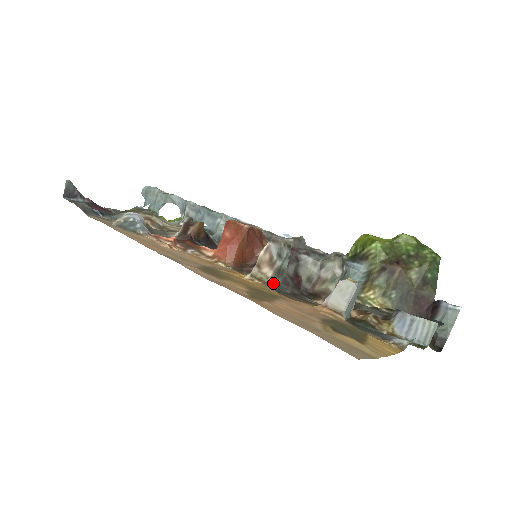
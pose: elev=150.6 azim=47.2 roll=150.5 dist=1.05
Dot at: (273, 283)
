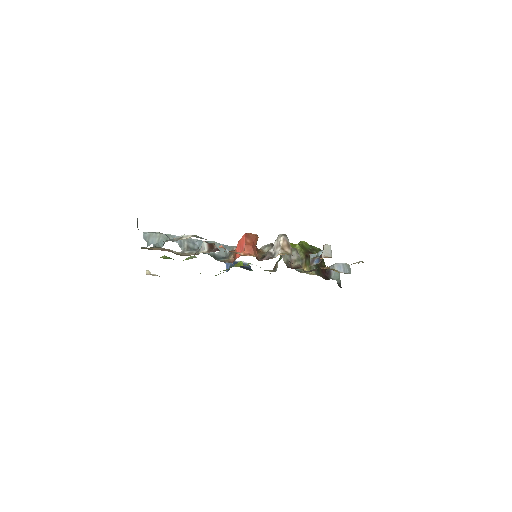
Dot at: occluded
